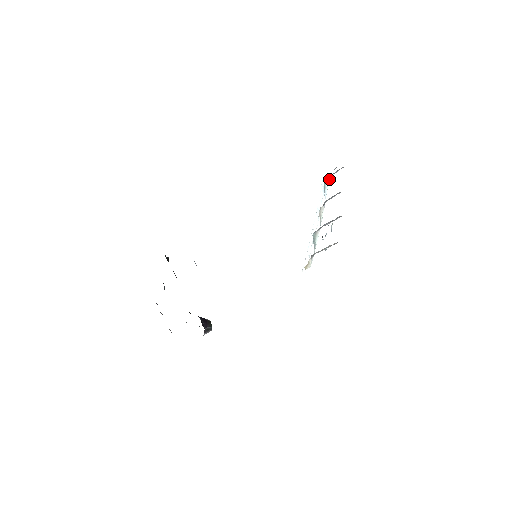
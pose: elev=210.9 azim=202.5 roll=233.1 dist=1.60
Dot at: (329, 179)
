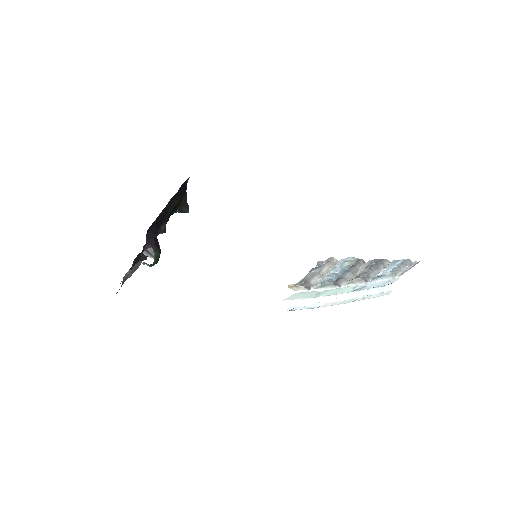
Dot at: (392, 278)
